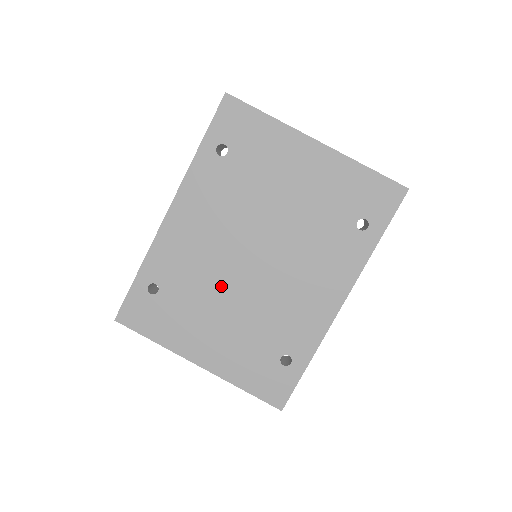
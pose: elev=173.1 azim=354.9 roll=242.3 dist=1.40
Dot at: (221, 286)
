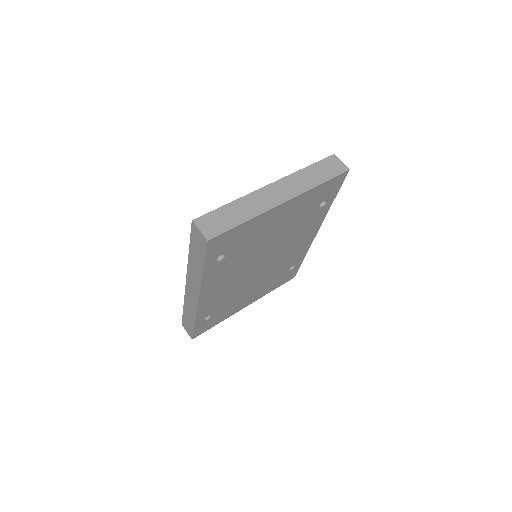
Dot at: (247, 285)
